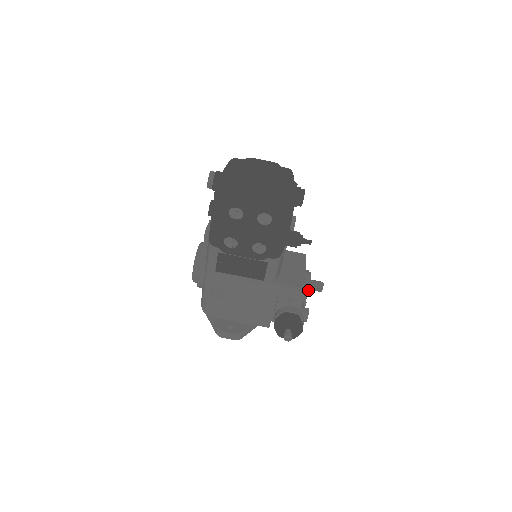
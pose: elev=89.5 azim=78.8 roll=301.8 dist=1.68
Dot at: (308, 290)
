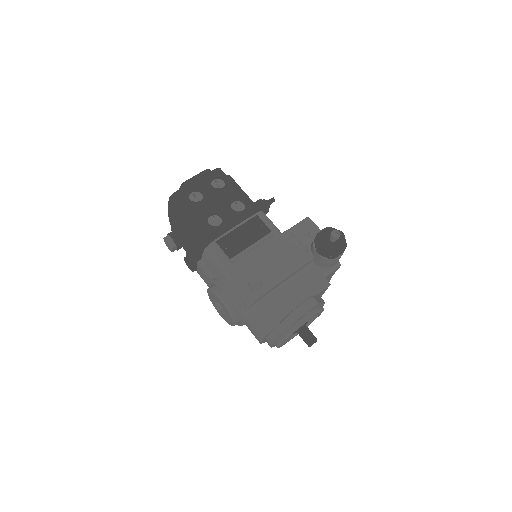
Dot at: occluded
